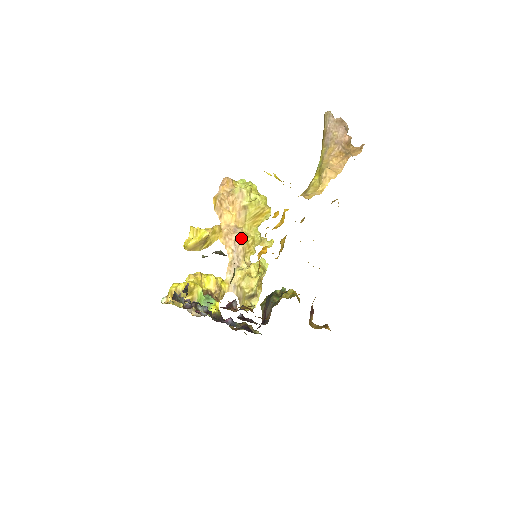
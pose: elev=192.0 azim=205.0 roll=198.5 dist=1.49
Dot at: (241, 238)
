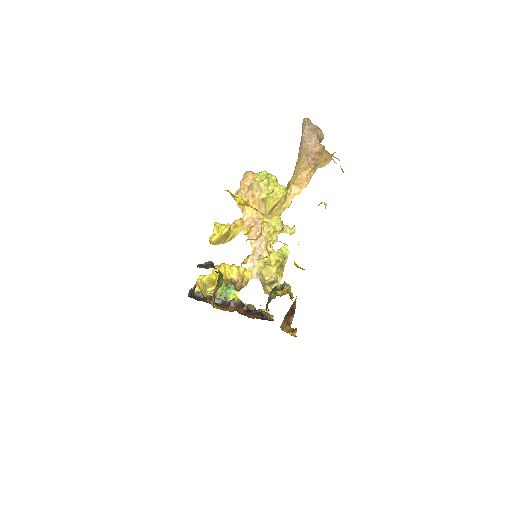
Dot at: (262, 229)
